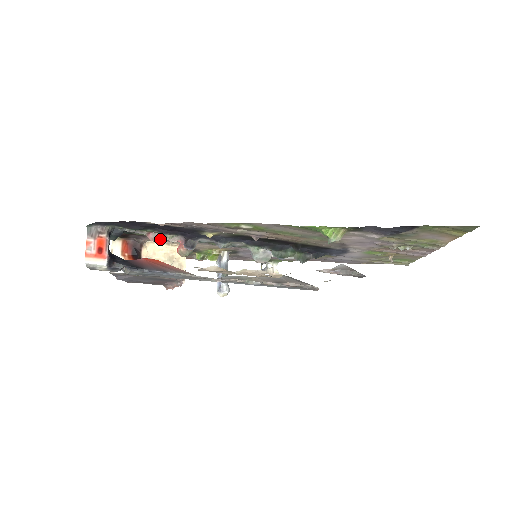
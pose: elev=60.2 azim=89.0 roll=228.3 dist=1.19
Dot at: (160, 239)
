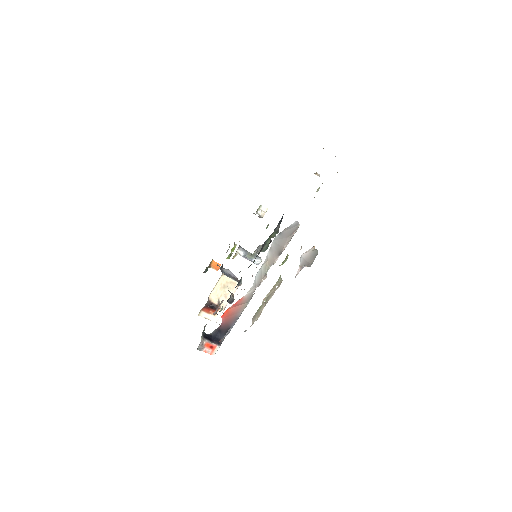
Dot at: occluded
